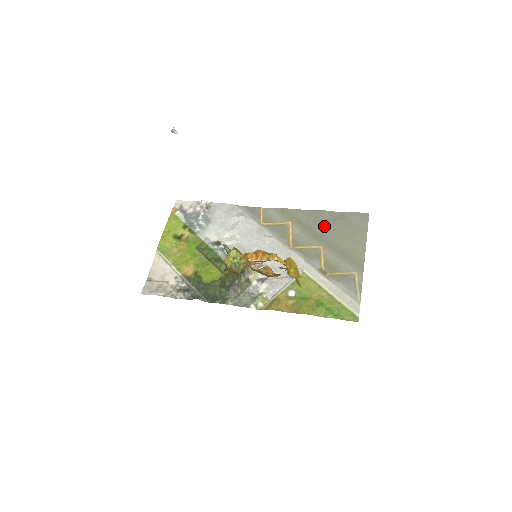
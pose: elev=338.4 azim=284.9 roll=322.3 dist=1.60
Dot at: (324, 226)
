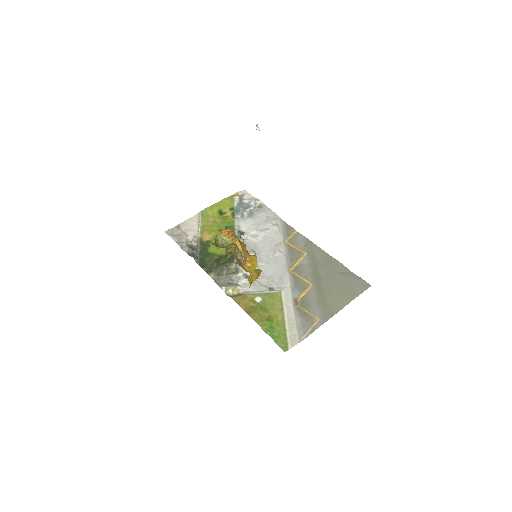
Dot at: (328, 272)
